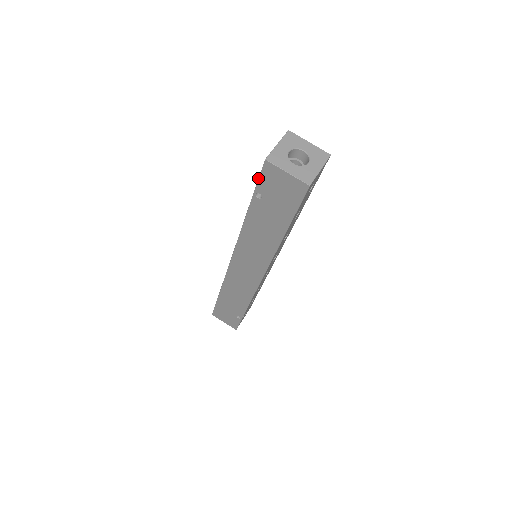
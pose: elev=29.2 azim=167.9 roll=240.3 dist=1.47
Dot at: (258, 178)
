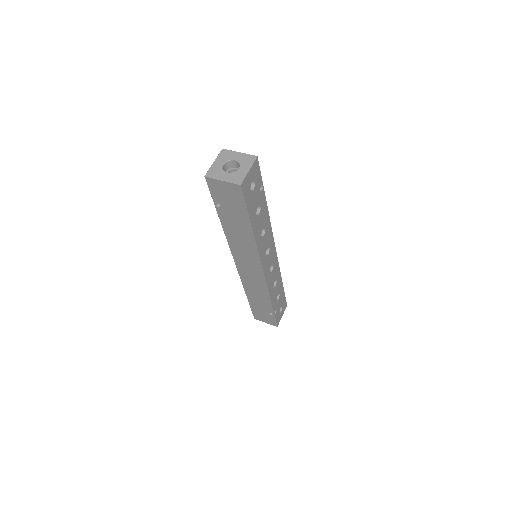
Dot at: (210, 192)
